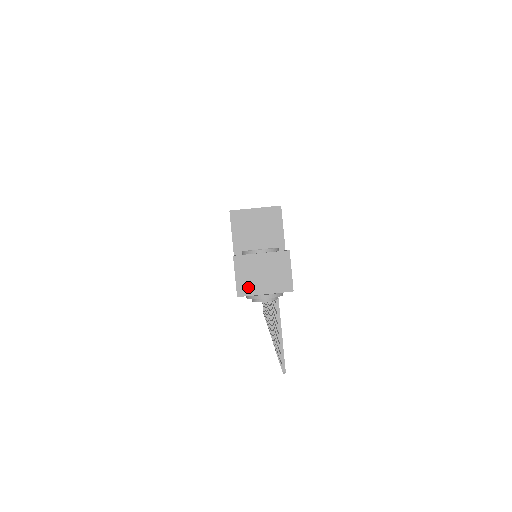
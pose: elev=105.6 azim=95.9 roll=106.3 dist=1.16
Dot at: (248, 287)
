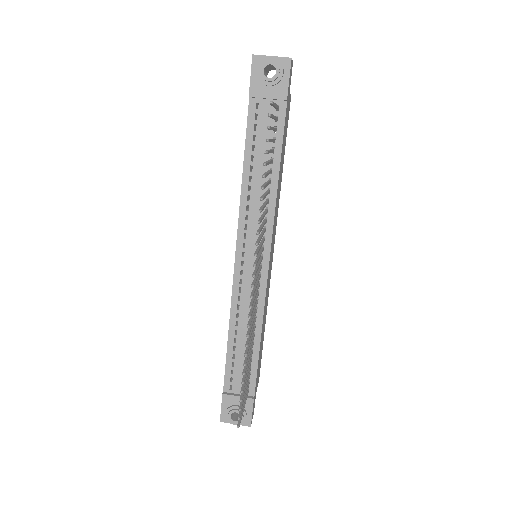
Dot at: (261, 56)
